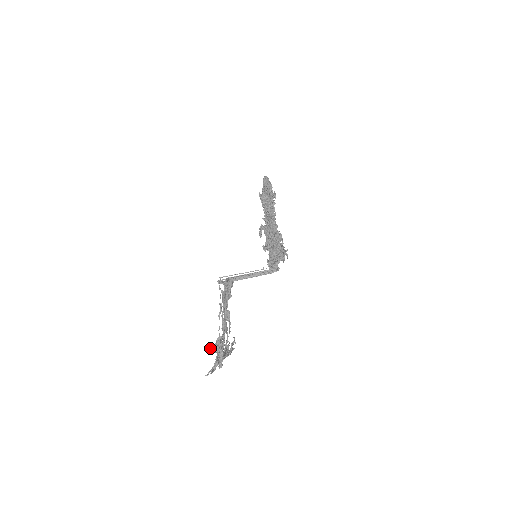
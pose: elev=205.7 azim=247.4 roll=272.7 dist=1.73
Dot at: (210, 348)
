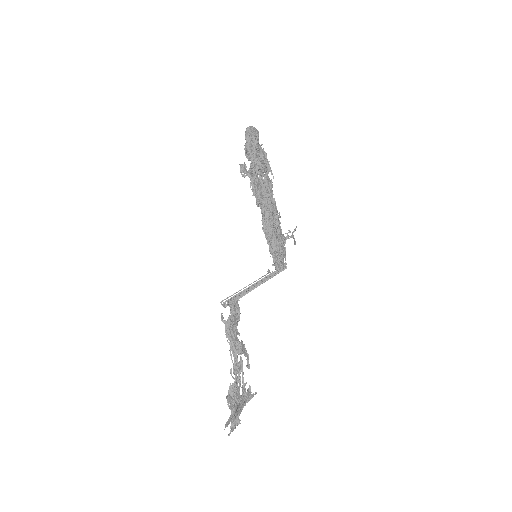
Dot at: (227, 398)
